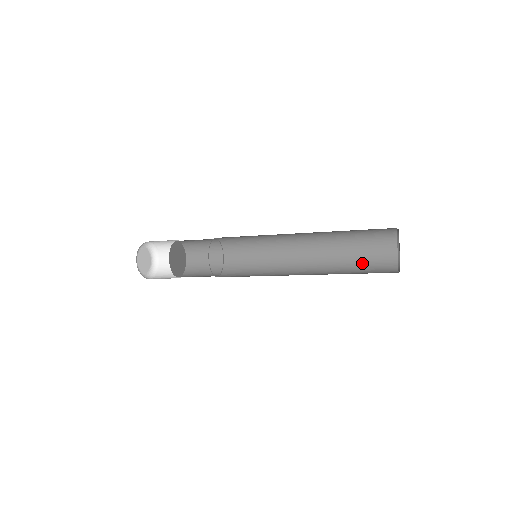
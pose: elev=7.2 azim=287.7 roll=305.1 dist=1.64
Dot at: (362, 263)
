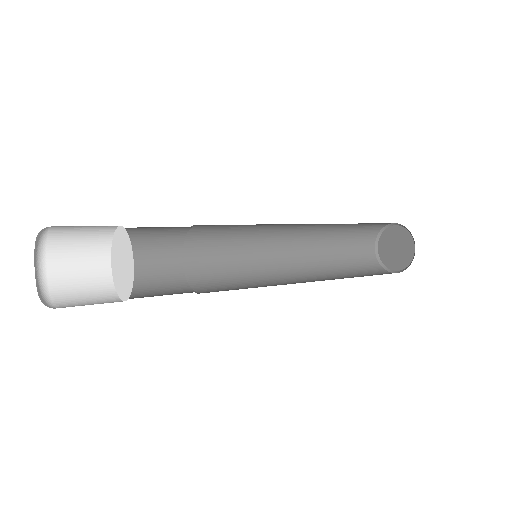
Dot at: (364, 275)
